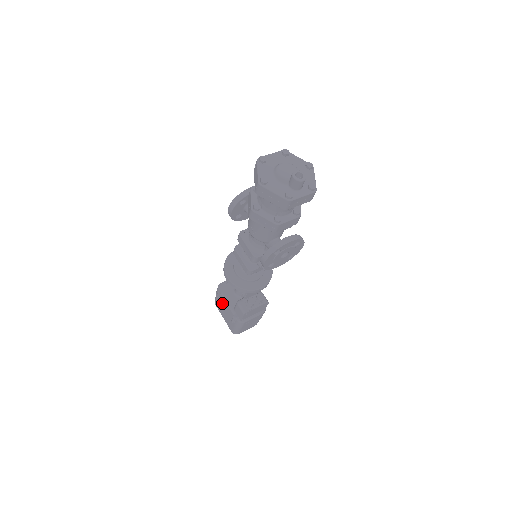
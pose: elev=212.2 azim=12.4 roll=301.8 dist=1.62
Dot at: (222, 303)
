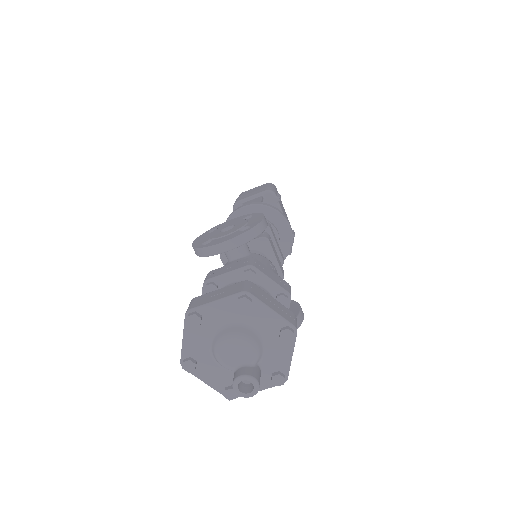
Dot at: occluded
